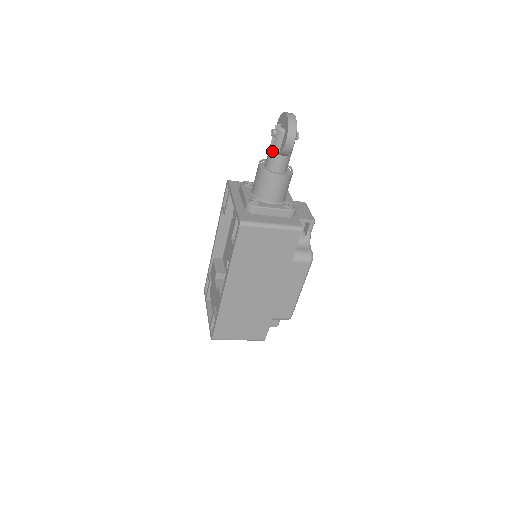
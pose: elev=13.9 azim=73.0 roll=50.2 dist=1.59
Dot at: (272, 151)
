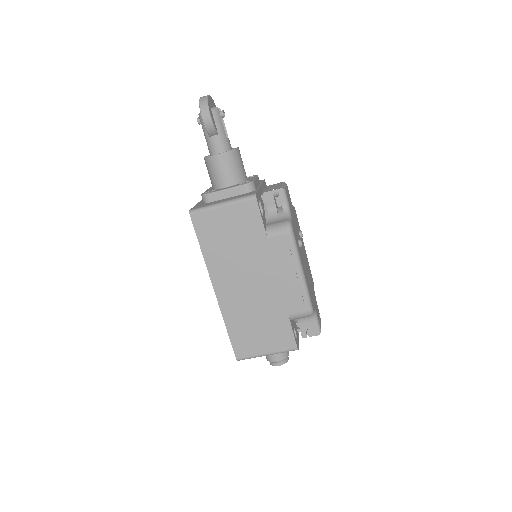
Dot at: (205, 137)
